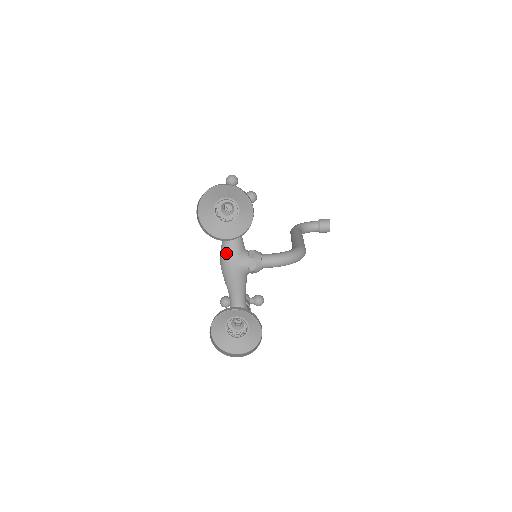
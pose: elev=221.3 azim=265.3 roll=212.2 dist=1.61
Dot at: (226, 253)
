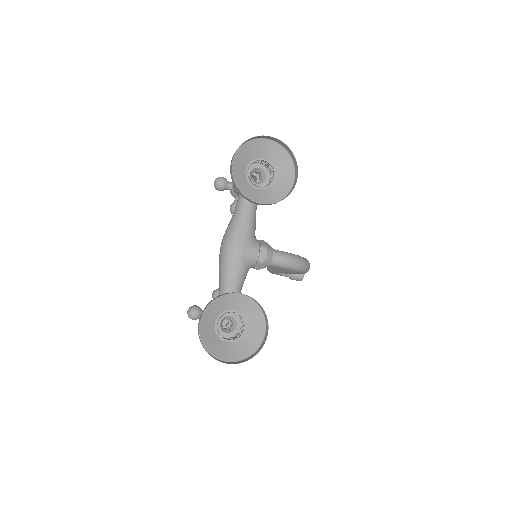
Dot at: (236, 231)
